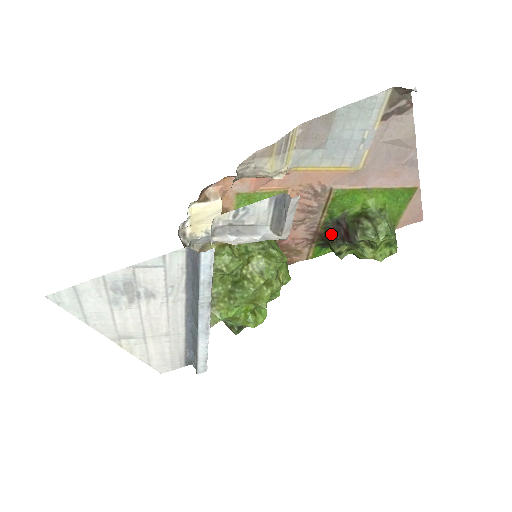
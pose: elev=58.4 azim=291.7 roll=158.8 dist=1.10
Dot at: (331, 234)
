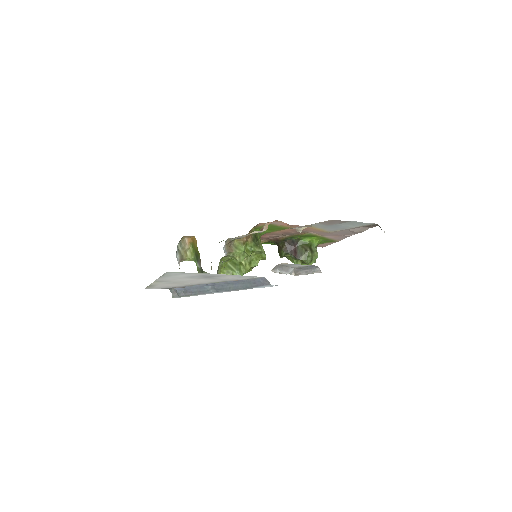
Dot at: (285, 245)
